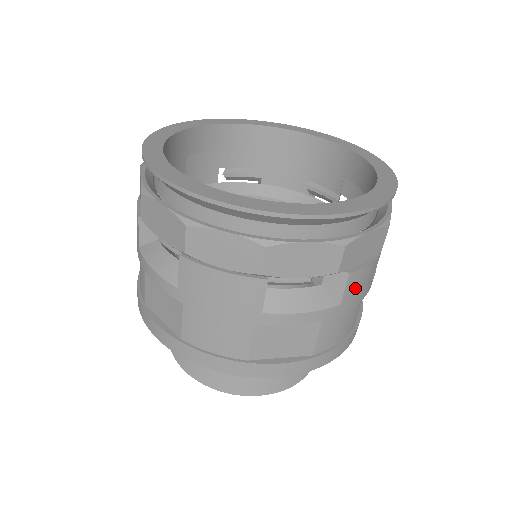
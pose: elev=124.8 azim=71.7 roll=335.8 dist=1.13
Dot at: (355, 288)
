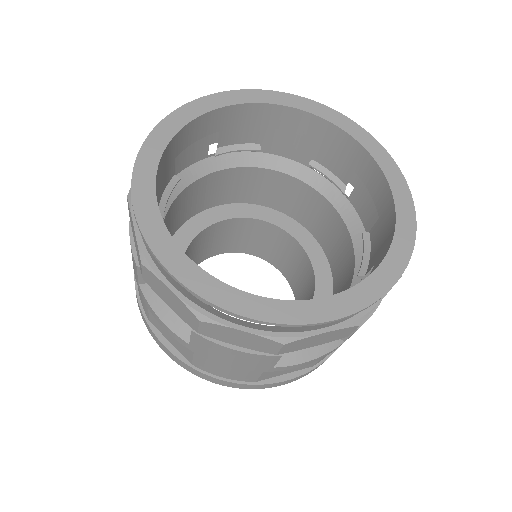
Dot at: occluded
